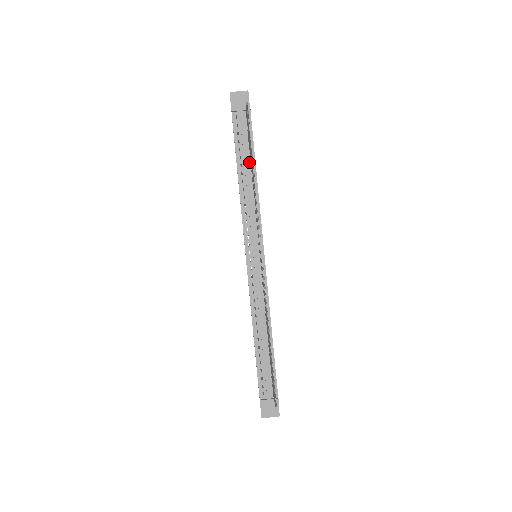
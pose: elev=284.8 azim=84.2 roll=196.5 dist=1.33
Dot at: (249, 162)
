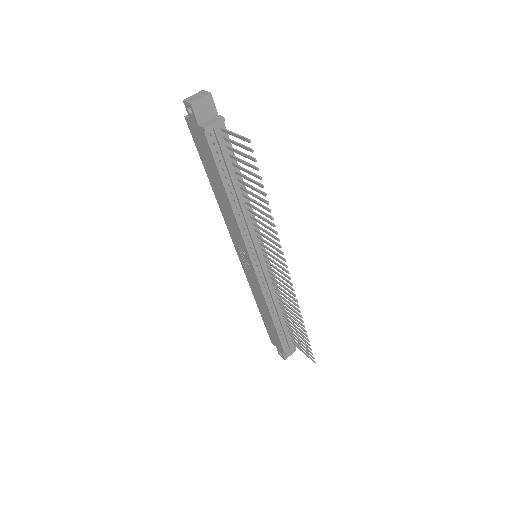
Dot at: (235, 179)
